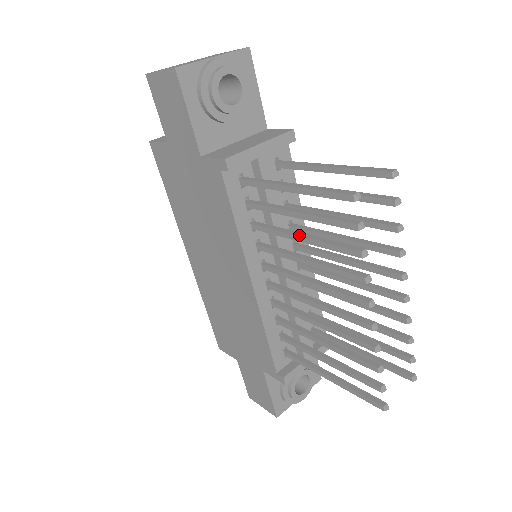
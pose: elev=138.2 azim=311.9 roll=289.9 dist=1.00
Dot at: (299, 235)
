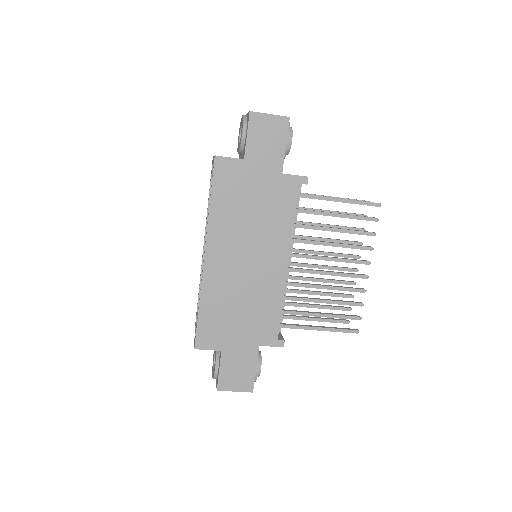
Dot at: (334, 228)
